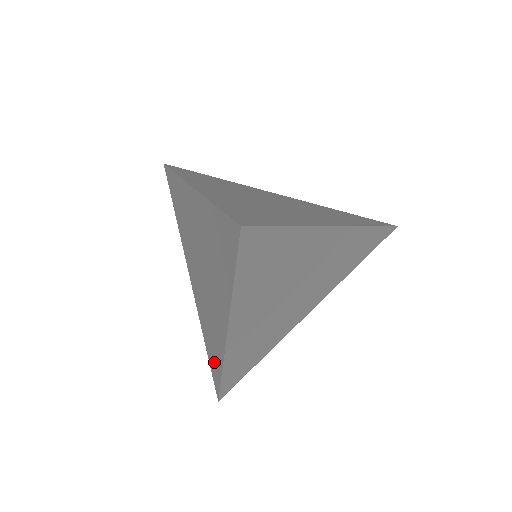
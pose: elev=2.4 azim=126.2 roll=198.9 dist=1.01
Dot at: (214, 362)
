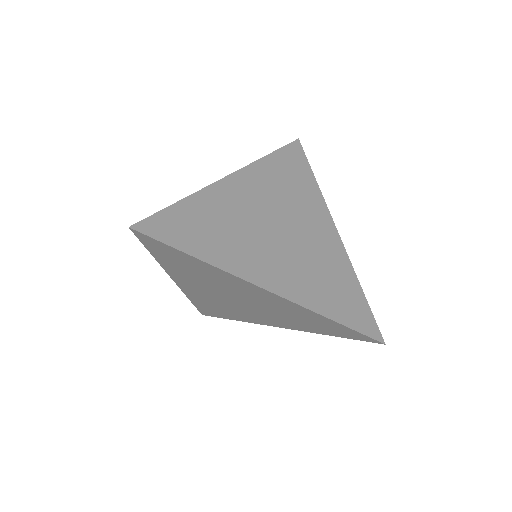
Dot at: occluded
